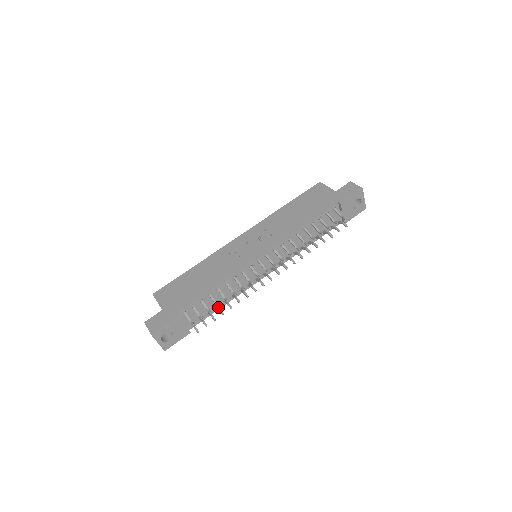
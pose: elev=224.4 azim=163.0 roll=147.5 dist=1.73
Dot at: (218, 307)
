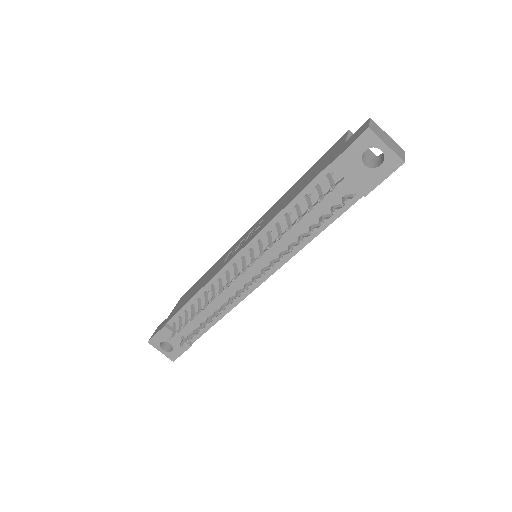
Dot at: (188, 321)
